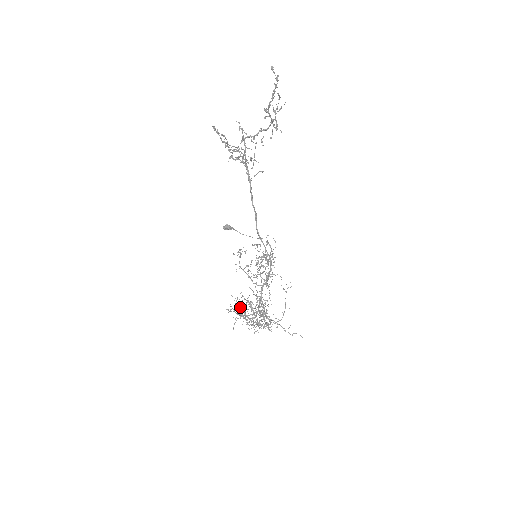
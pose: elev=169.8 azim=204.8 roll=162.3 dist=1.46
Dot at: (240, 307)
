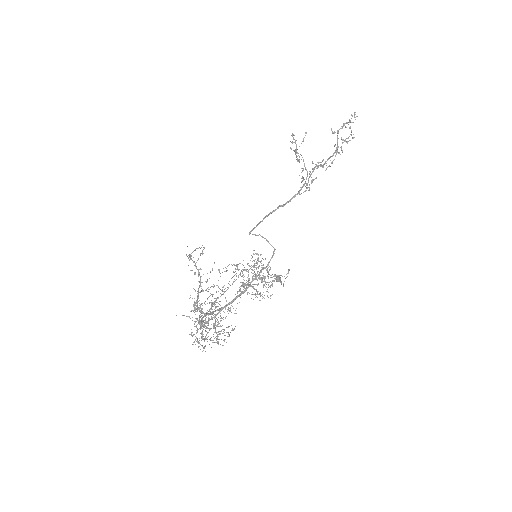
Dot at: (195, 250)
